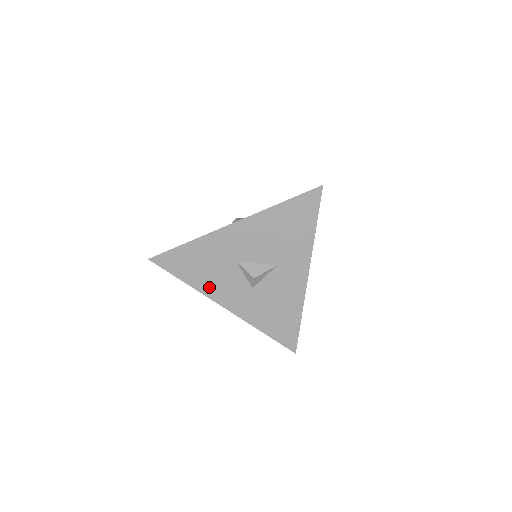
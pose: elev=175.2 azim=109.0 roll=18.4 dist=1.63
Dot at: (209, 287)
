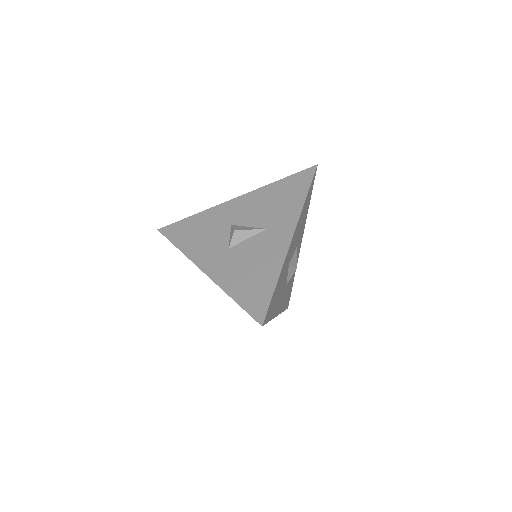
Dot at: occluded
